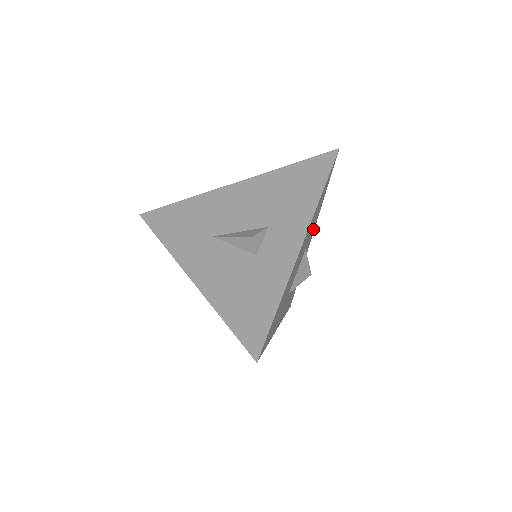
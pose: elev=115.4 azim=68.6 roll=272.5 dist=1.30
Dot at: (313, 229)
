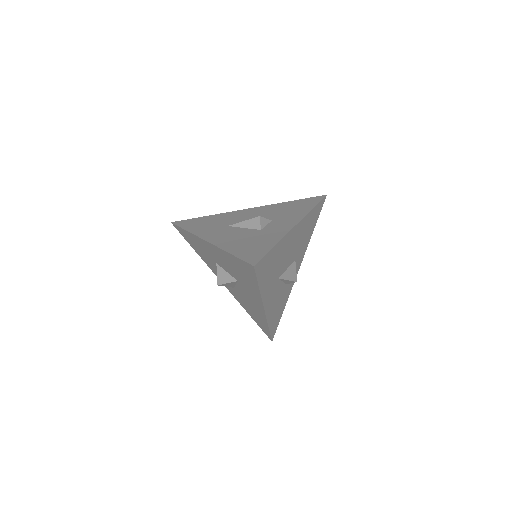
Dot at: (302, 254)
